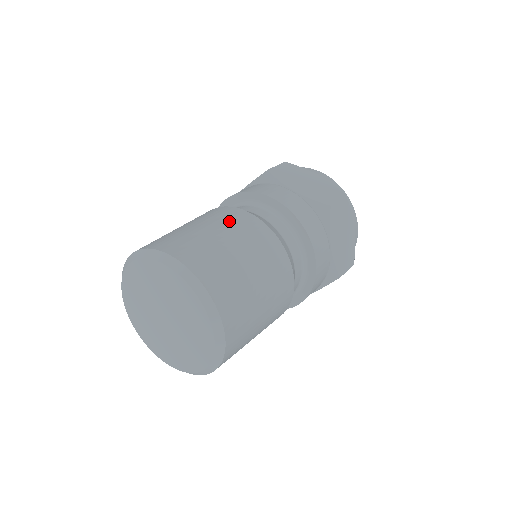
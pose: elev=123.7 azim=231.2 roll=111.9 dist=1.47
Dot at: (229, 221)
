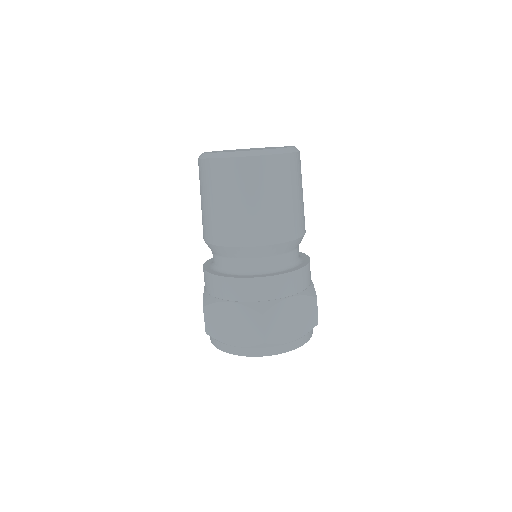
Dot at: occluded
